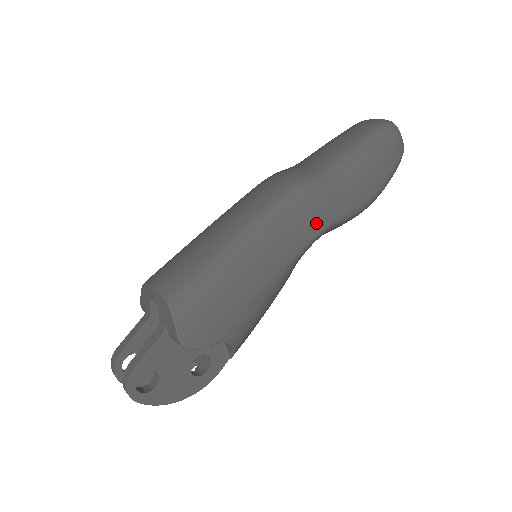
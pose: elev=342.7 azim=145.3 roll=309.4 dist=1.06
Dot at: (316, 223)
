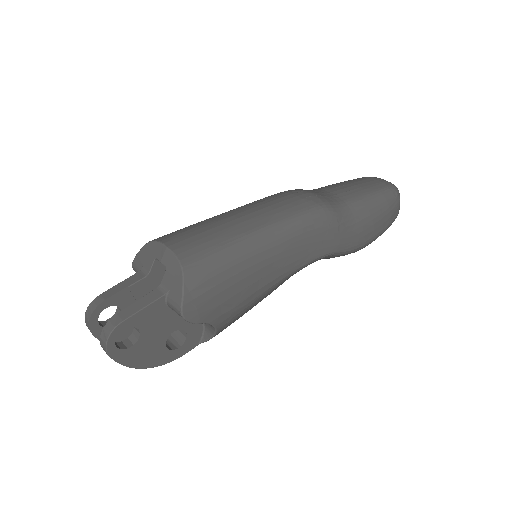
Dot at: (322, 247)
